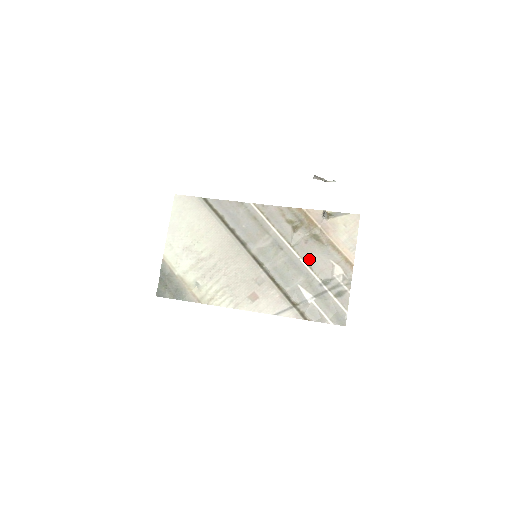
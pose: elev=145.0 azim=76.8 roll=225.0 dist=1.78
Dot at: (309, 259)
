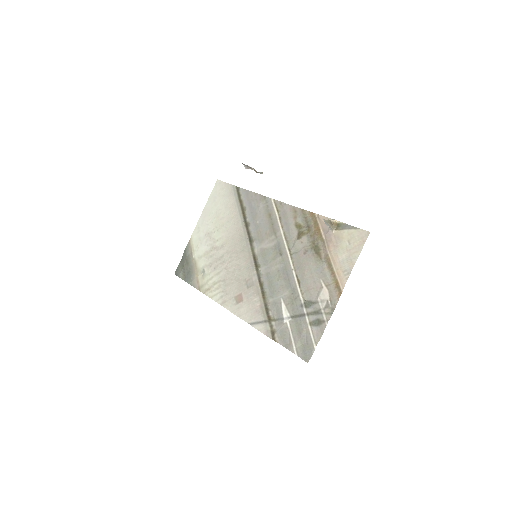
Dot at: (301, 272)
